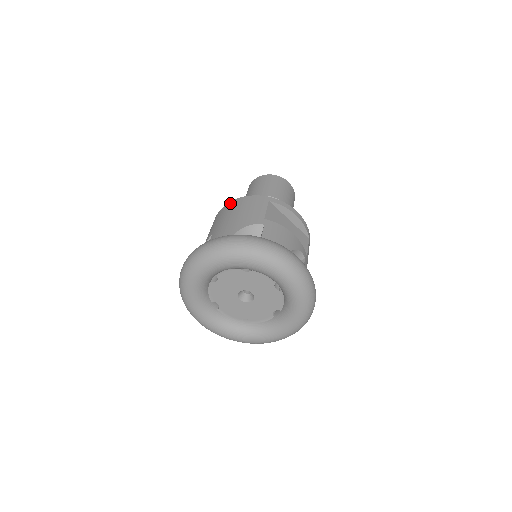
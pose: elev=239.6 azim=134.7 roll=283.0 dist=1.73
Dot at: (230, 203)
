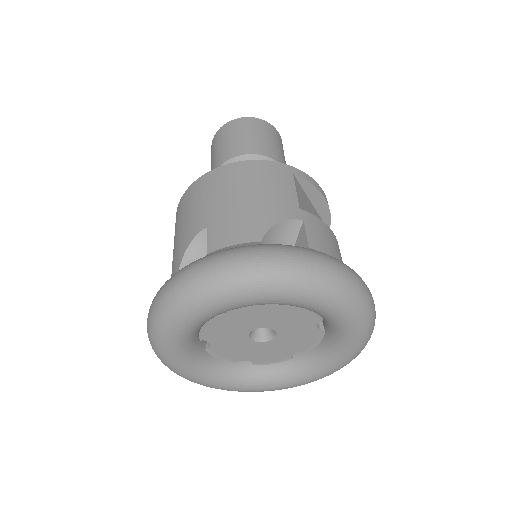
Dot at: (226, 168)
